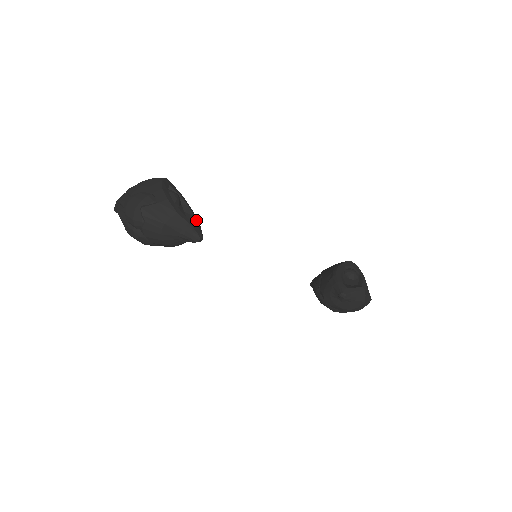
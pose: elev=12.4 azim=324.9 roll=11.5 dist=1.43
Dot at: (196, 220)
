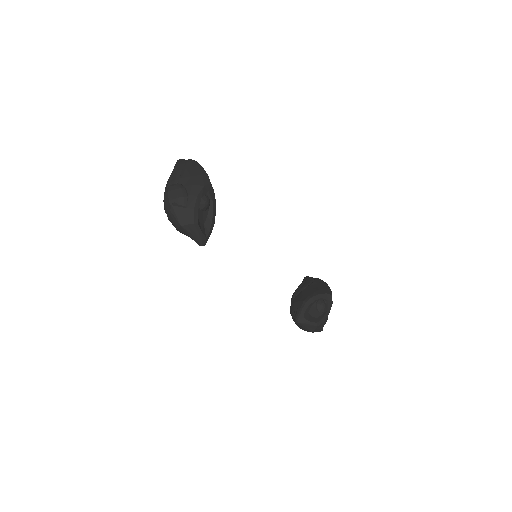
Dot at: (211, 228)
